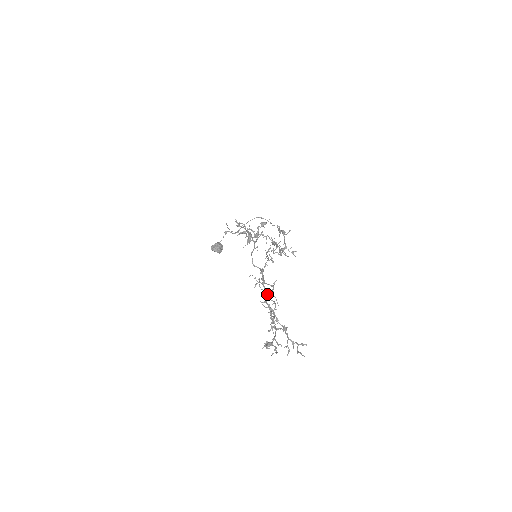
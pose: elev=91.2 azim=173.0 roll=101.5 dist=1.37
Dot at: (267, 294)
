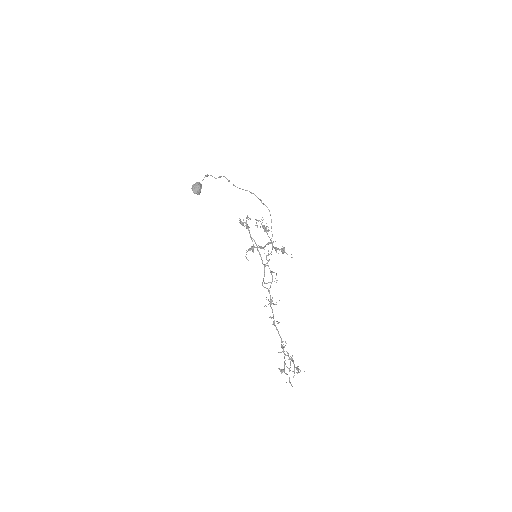
Dot at: occluded
